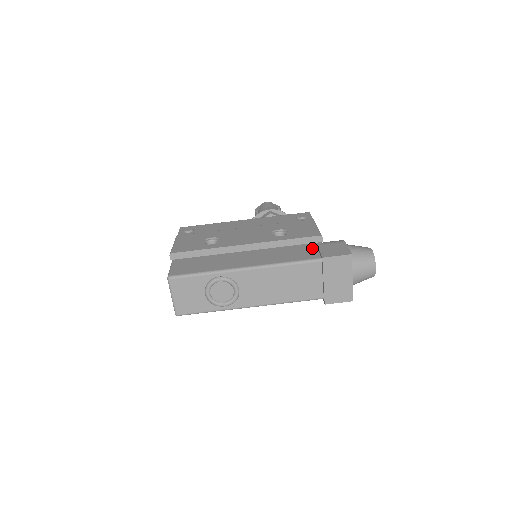
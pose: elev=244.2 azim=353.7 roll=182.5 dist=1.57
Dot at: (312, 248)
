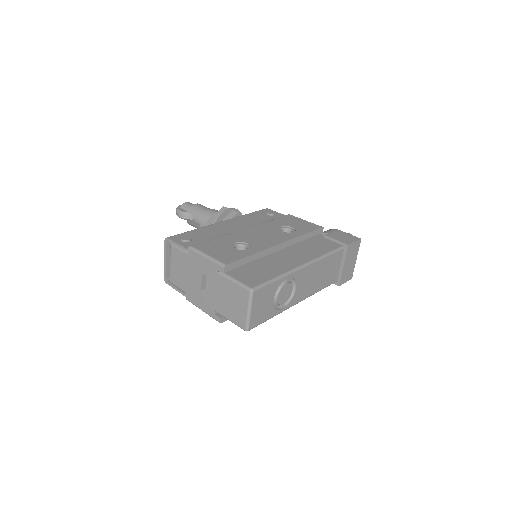
Dot at: (323, 239)
